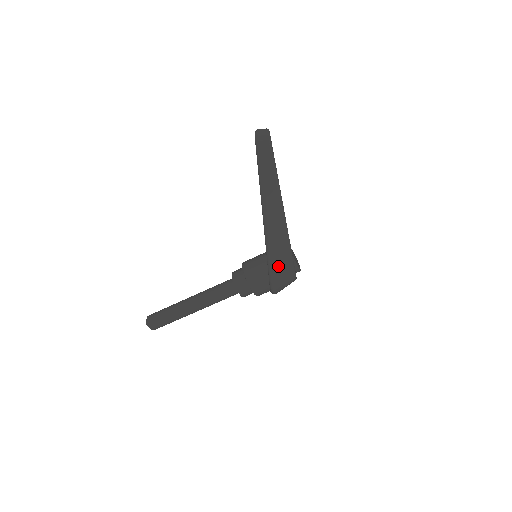
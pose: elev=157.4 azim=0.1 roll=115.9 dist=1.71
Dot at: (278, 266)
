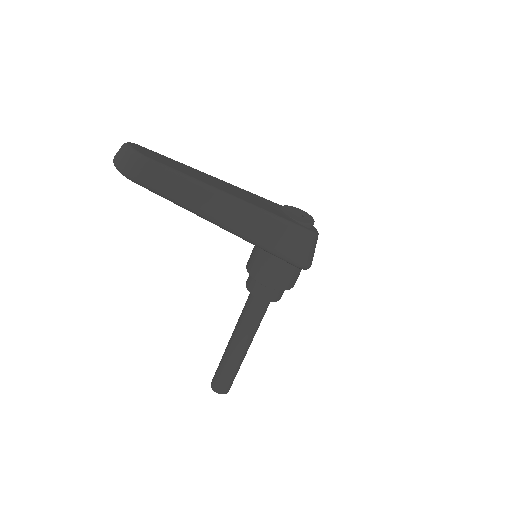
Dot at: (295, 251)
